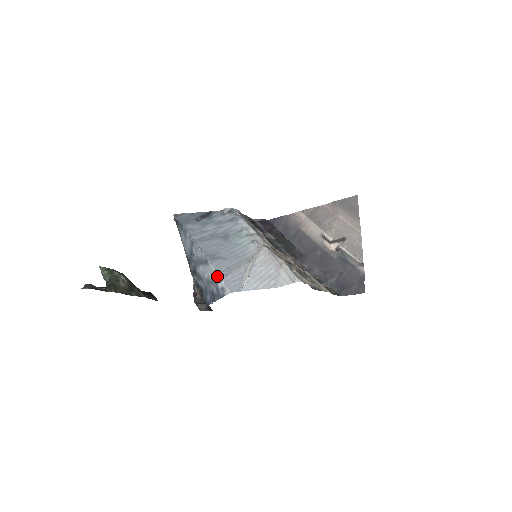
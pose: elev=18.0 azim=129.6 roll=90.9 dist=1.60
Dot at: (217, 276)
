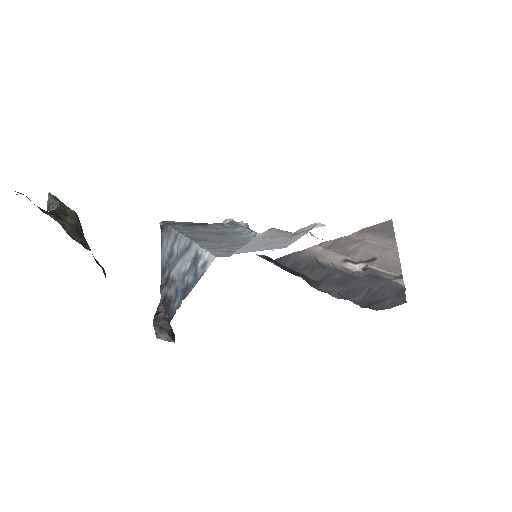
Dot at: (200, 251)
